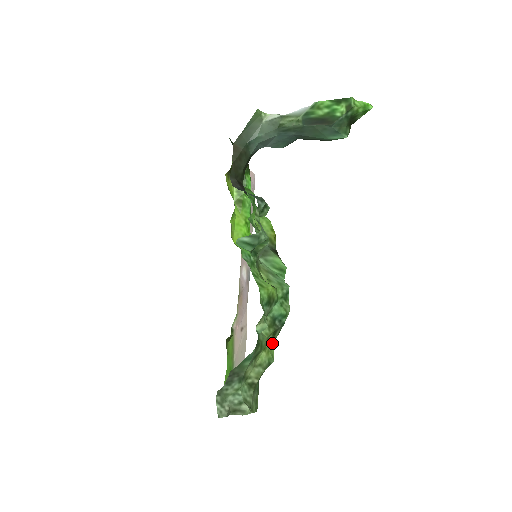
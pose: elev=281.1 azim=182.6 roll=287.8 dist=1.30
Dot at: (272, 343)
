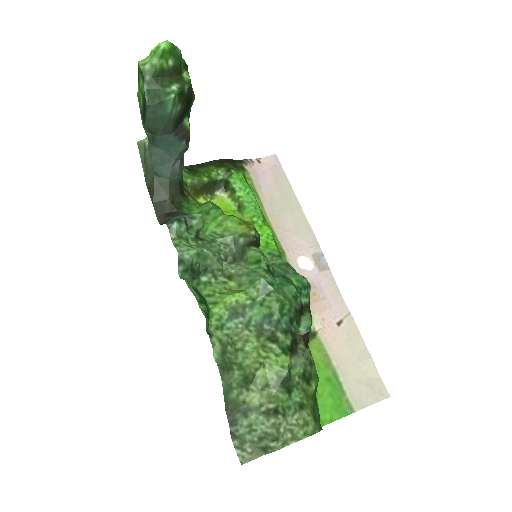
Dot at: (281, 350)
